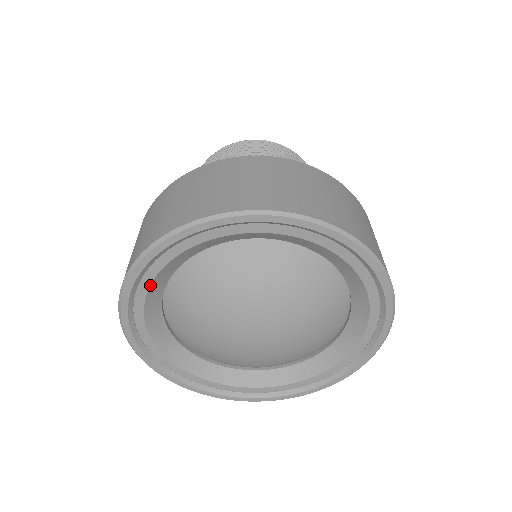
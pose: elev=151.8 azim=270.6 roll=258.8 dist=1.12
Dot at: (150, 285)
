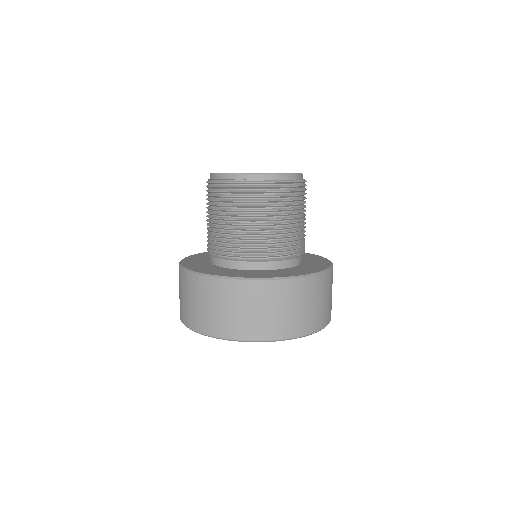
Dot at: occluded
